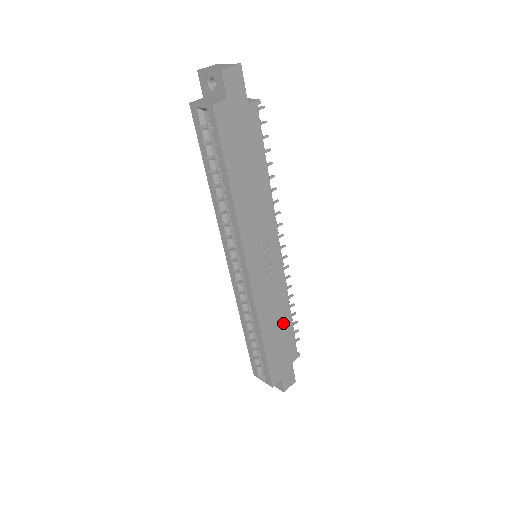
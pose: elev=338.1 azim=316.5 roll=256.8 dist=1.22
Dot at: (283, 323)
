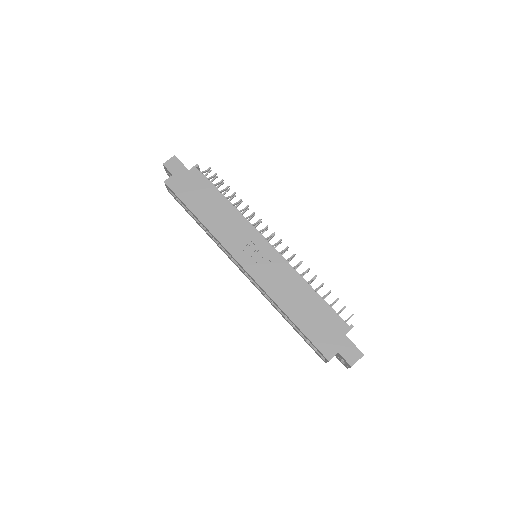
Dot at: (307, 298)
